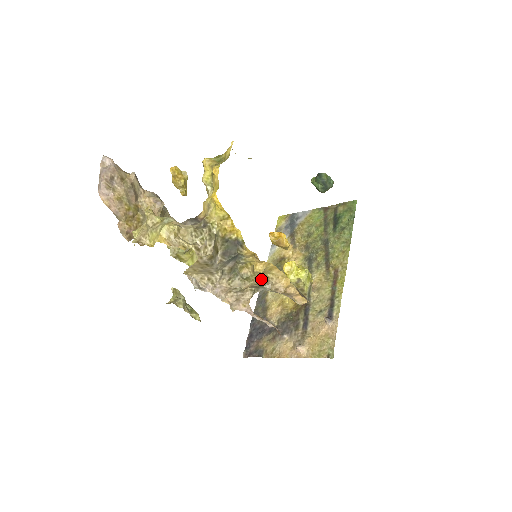
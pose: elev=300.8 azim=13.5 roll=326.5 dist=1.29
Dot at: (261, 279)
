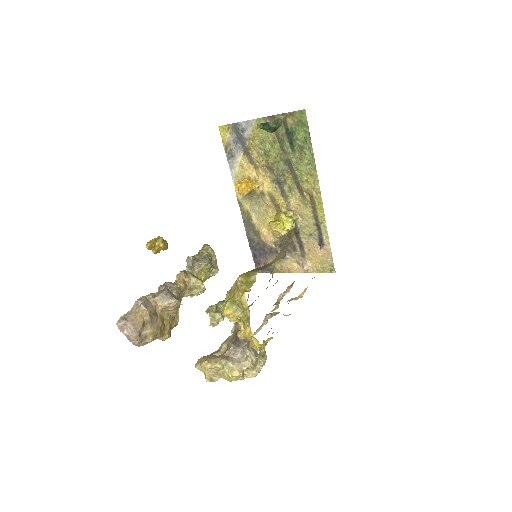
Dot at: occluded
